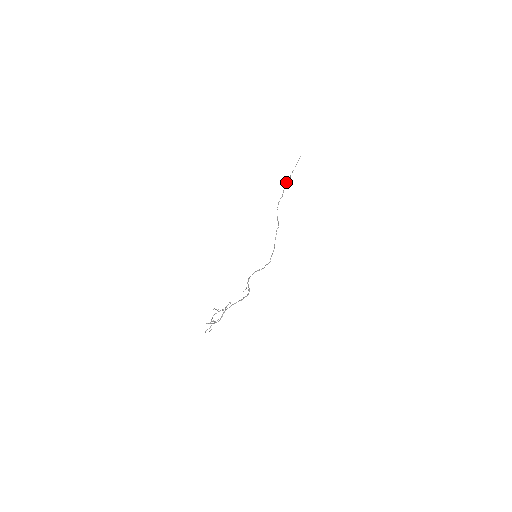
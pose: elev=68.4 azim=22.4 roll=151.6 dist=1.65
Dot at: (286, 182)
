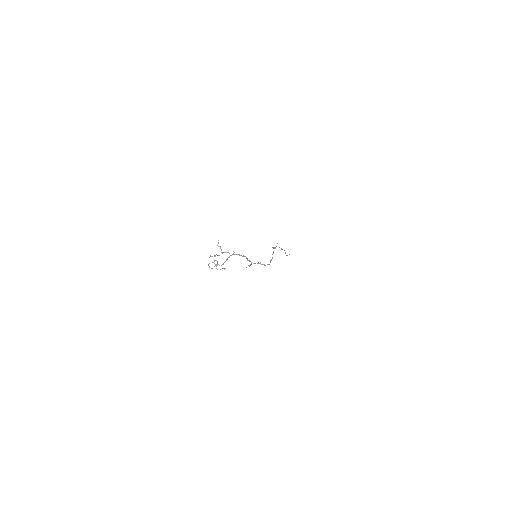
Dot at: occluded
